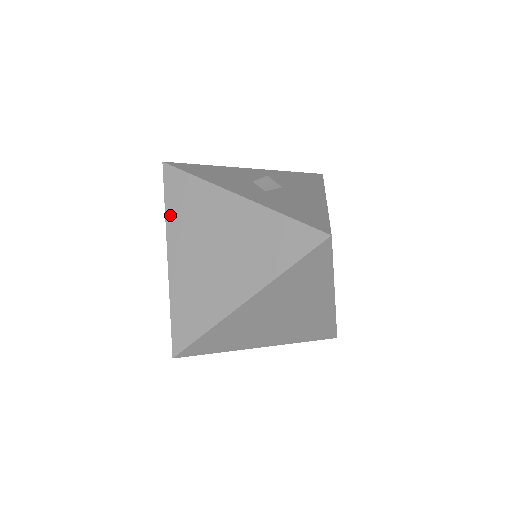
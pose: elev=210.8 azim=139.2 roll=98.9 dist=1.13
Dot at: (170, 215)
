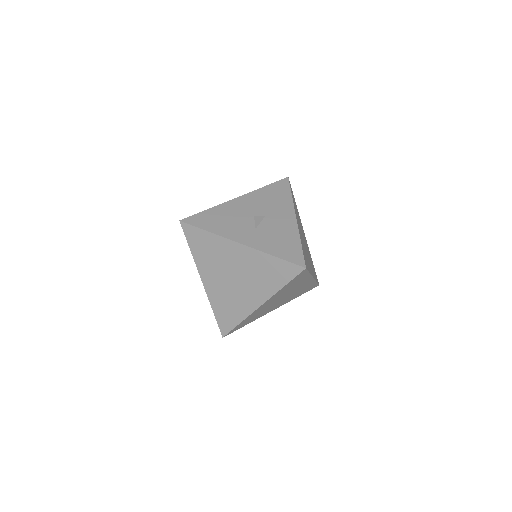
Dot at: (196, 256)
